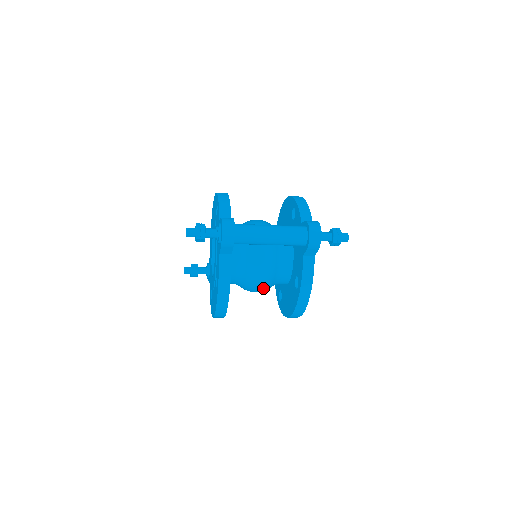
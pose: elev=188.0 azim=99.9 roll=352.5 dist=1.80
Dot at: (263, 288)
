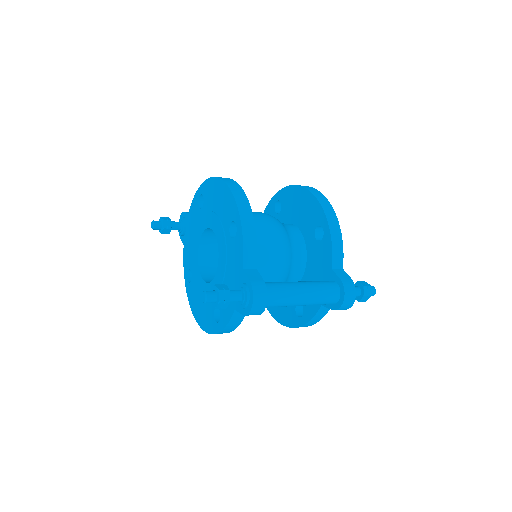
Dot at: occluded
